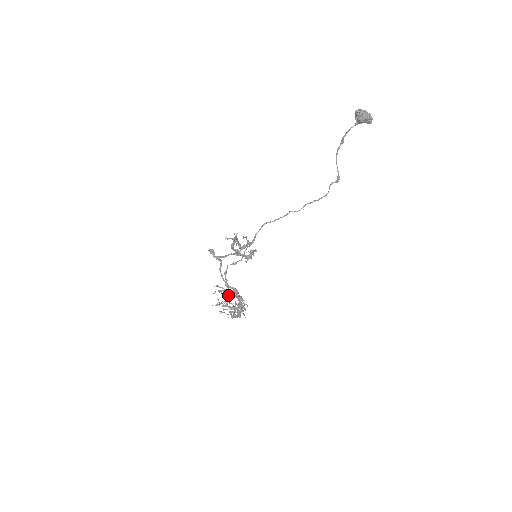
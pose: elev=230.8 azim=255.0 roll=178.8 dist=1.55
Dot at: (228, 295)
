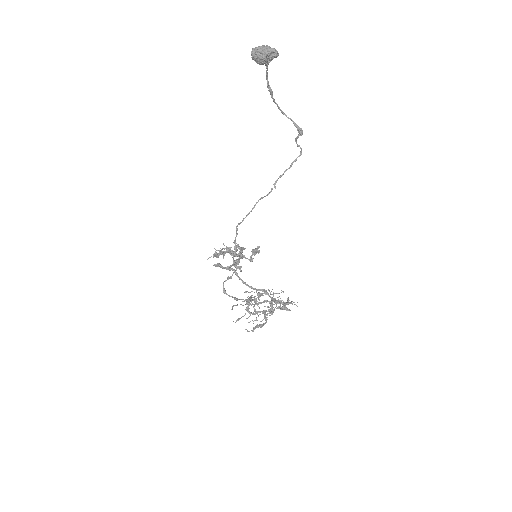
Dot at: (258, 298)
